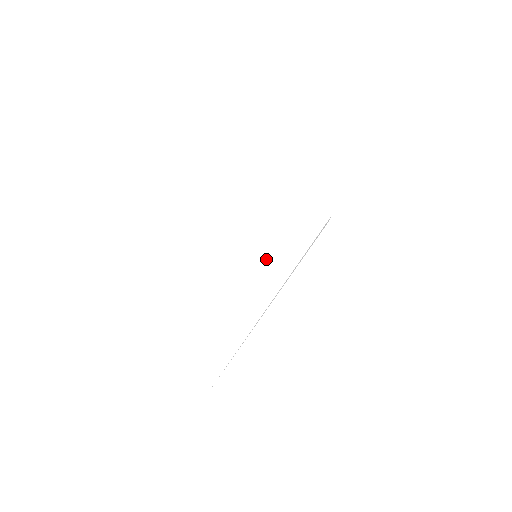
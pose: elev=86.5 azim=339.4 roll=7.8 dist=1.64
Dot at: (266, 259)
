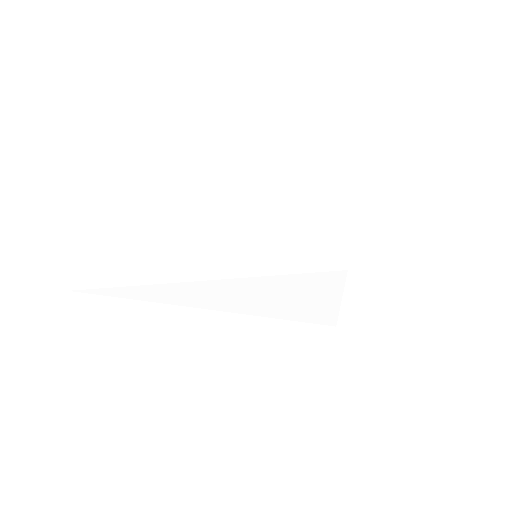
Dot at: (258, 245)
